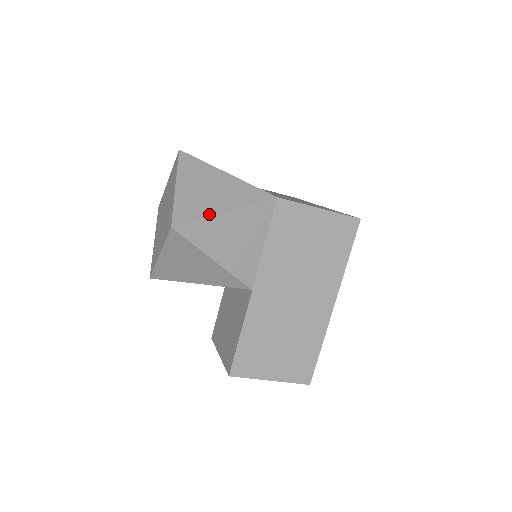
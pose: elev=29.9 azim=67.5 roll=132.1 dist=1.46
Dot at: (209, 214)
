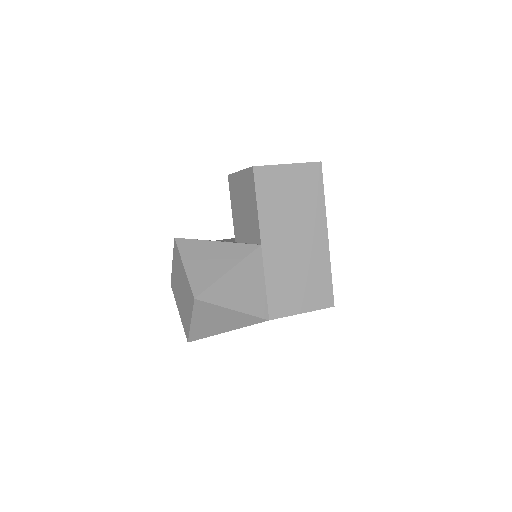
Dot at: (215, 334)
